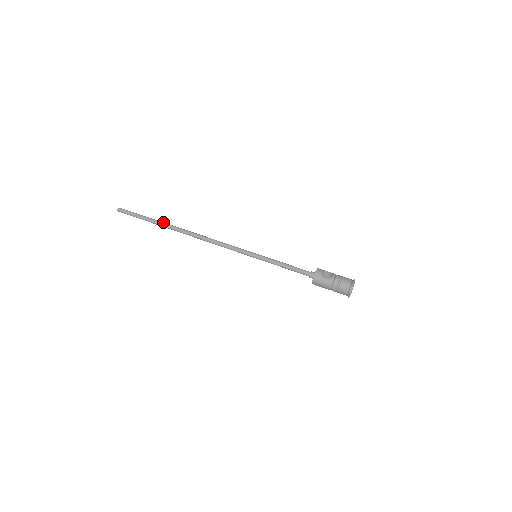
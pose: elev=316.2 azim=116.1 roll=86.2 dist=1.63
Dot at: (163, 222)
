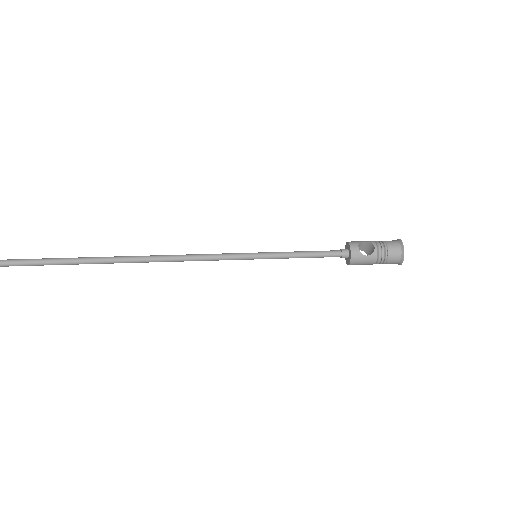
Dot at: (88, 258)
